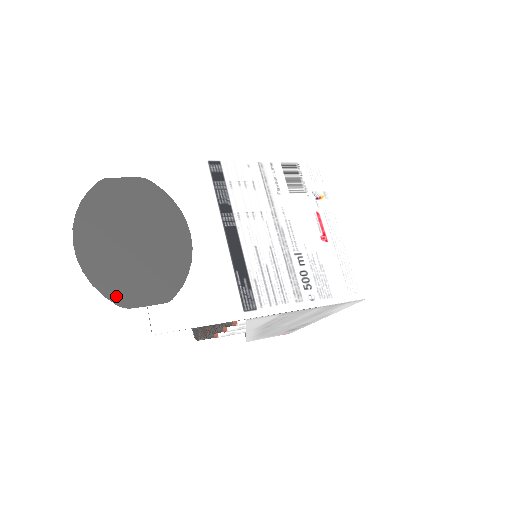
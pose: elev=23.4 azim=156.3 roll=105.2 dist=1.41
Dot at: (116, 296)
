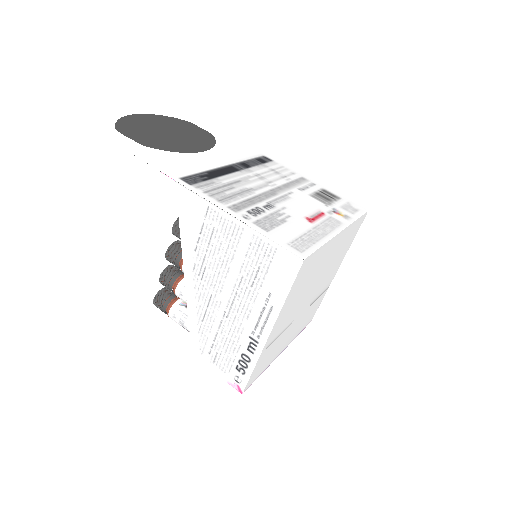
Dot at: (121, 127)
